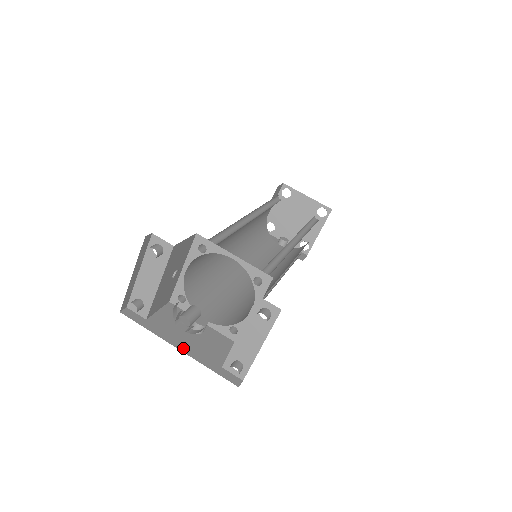
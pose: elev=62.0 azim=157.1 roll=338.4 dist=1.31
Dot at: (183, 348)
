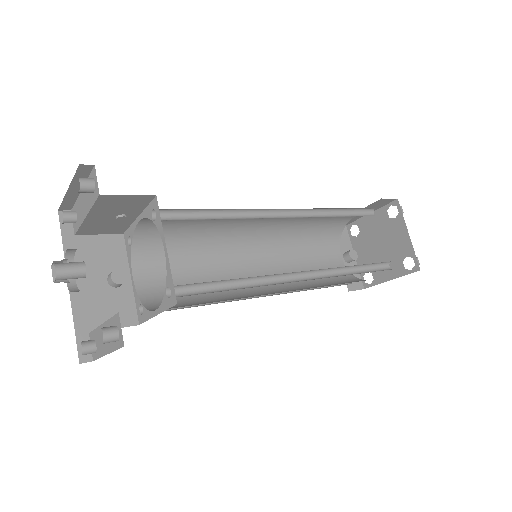
Dot at: occluded
